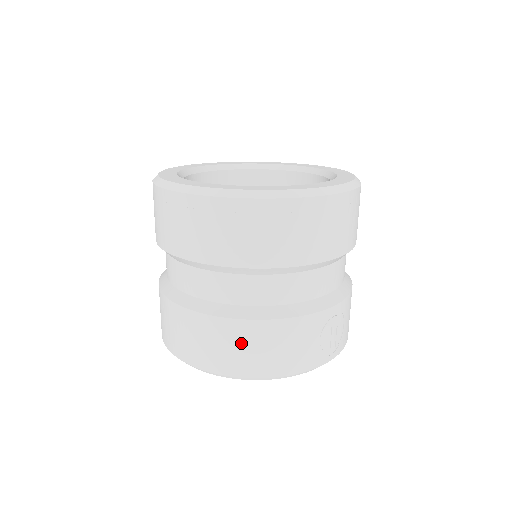
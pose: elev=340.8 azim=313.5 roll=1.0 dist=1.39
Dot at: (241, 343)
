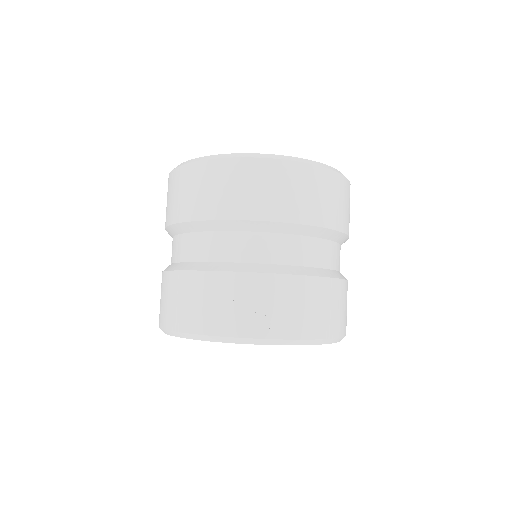
Dot at: (173, 294)
